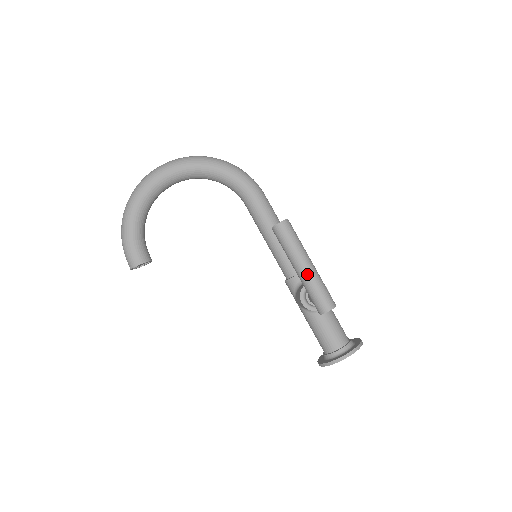
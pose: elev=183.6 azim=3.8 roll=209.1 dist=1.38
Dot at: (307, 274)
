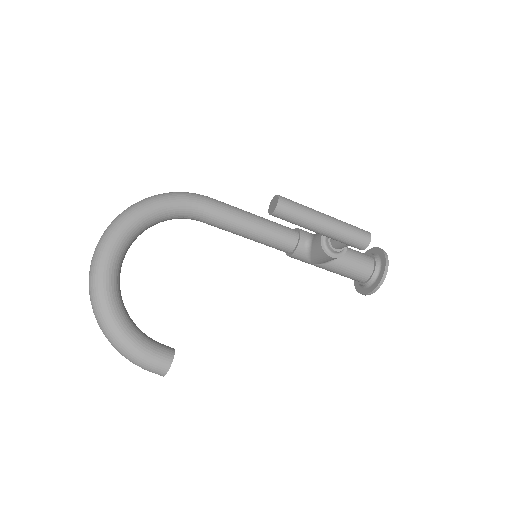
Dot at: (333, 226)
